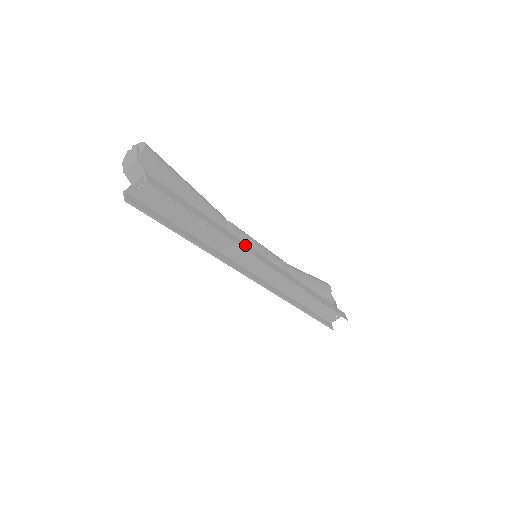
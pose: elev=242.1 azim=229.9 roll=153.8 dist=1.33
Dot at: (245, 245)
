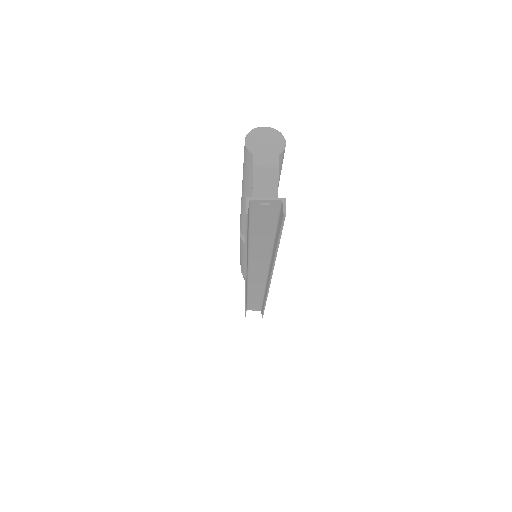
Dot at: occluded
